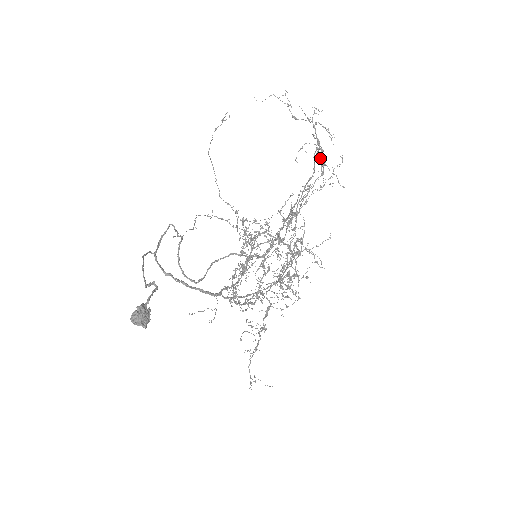
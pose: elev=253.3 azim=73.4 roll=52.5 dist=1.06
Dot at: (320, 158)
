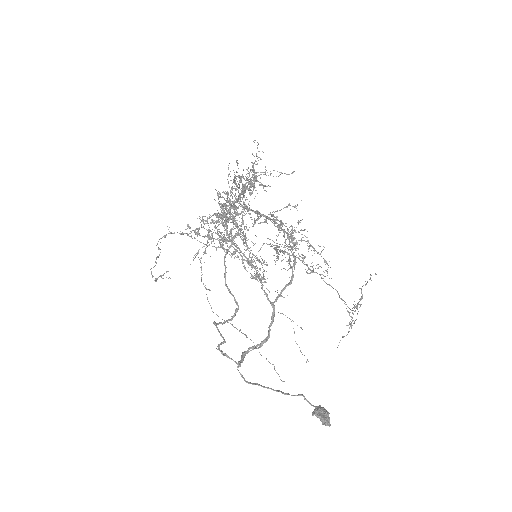
Dot at: occluded
